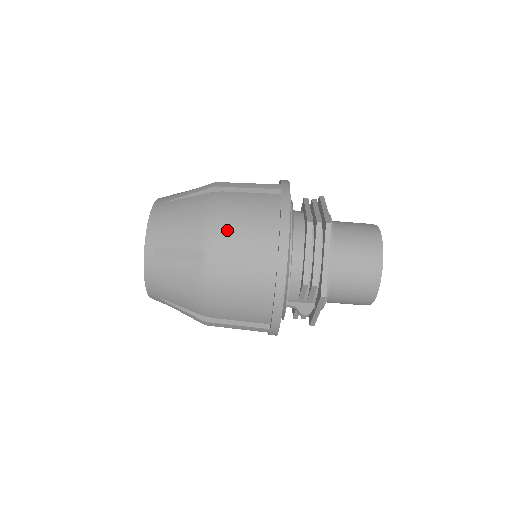
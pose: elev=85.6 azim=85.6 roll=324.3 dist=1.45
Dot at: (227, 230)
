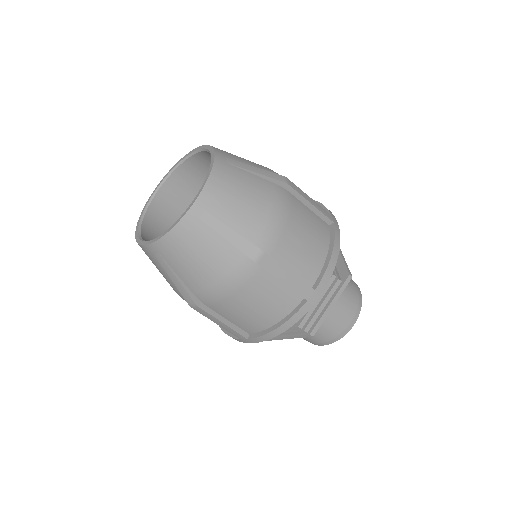
Dot at: (228, 305)
